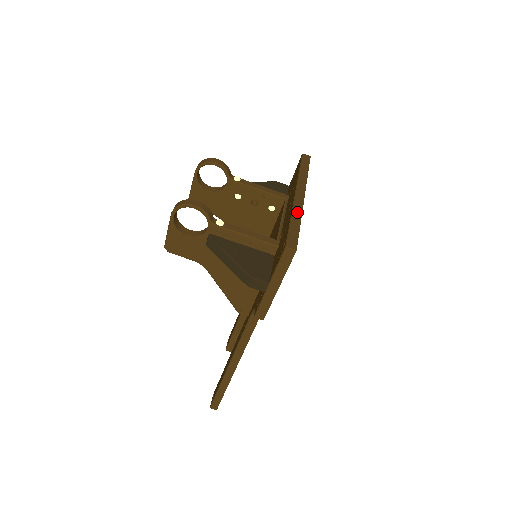
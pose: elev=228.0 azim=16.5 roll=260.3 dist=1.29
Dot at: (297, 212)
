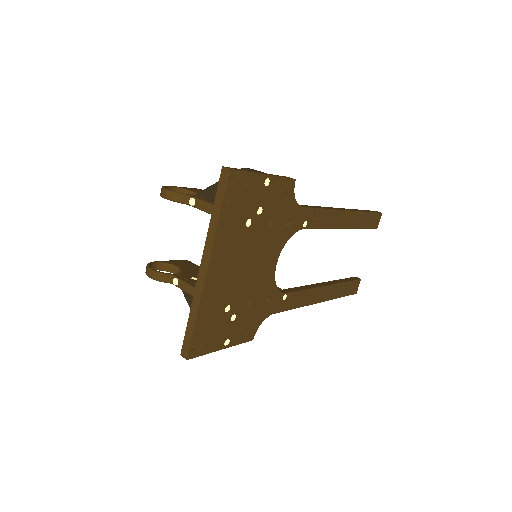
Dot at: (195, 302)
